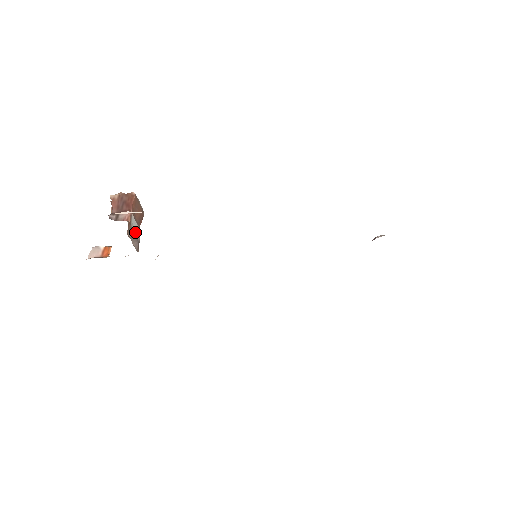
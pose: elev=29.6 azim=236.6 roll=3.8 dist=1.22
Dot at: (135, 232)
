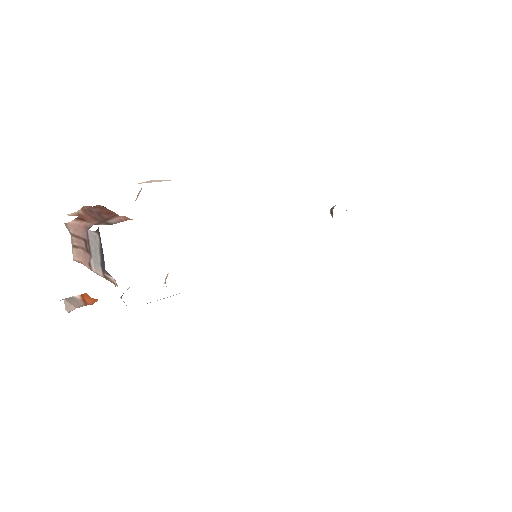
Dot at: occluded
